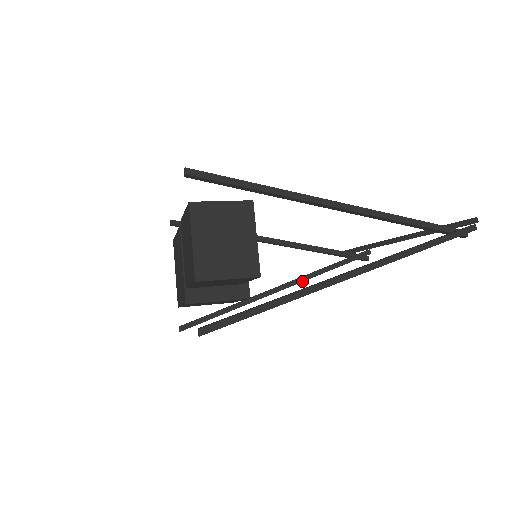
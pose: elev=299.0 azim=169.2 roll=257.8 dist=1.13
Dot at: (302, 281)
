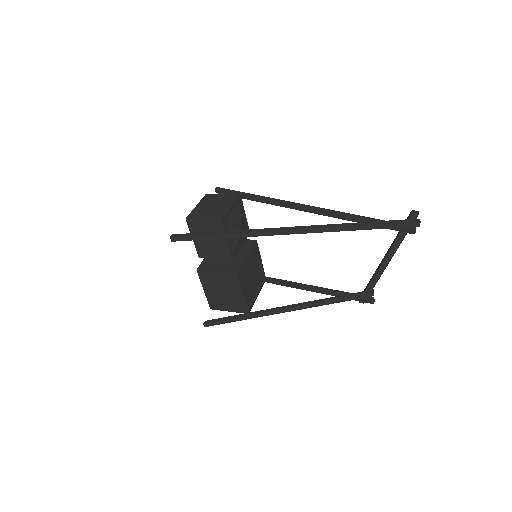
Dot at: (305, 304)
